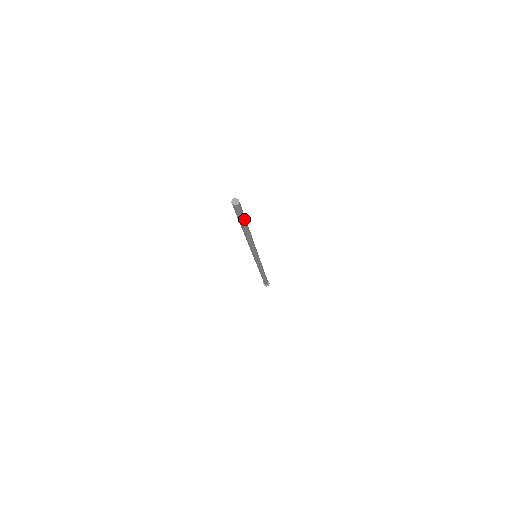
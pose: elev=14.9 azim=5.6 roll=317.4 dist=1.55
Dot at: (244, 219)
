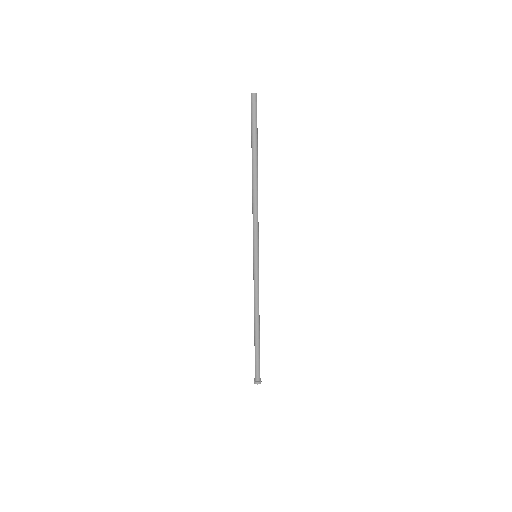
Dot at: (255, 133)
